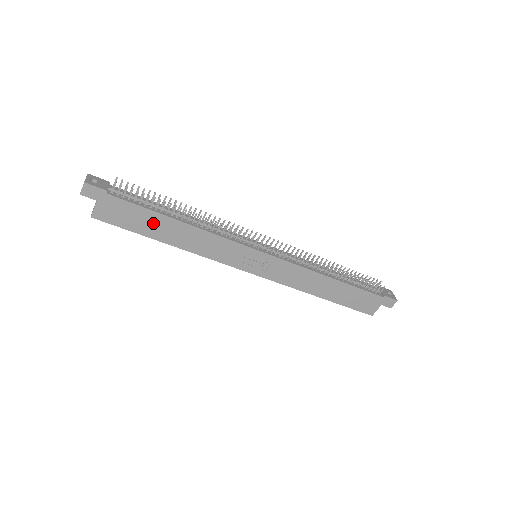
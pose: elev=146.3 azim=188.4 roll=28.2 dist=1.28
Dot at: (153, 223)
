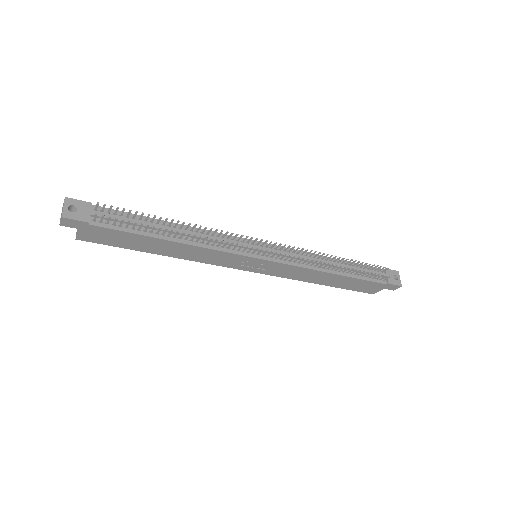
Dot at: (143, 242)
